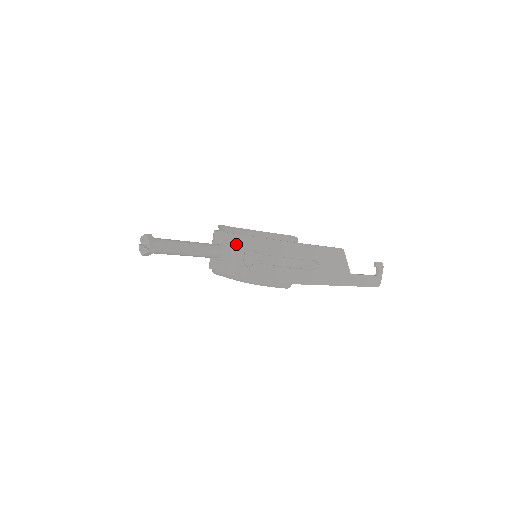
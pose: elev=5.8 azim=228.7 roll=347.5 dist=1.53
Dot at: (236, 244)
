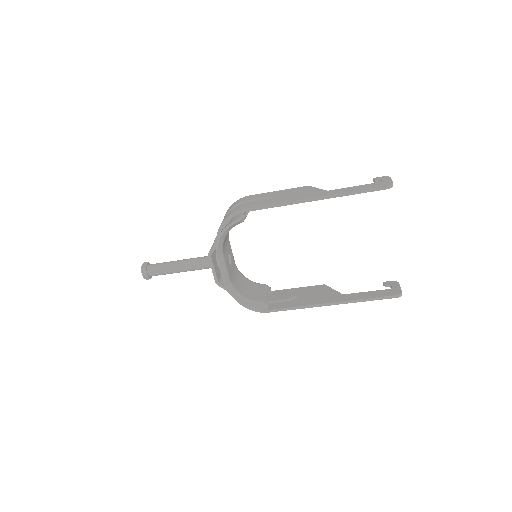
Dot at: occluded
